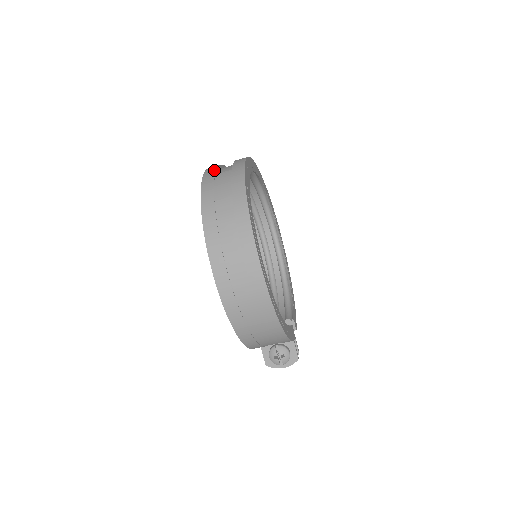
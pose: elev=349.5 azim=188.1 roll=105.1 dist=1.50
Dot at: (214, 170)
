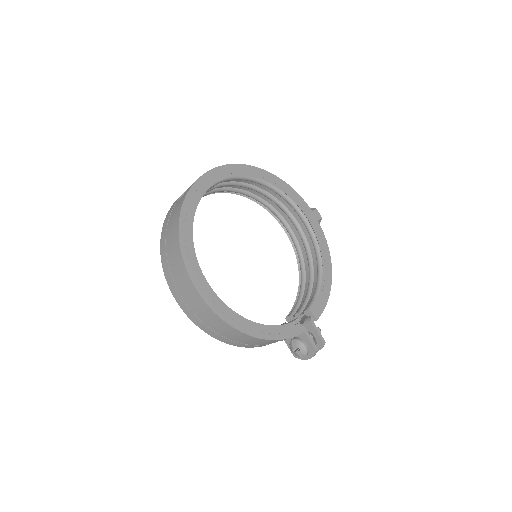
Dot at: (181, 195)
